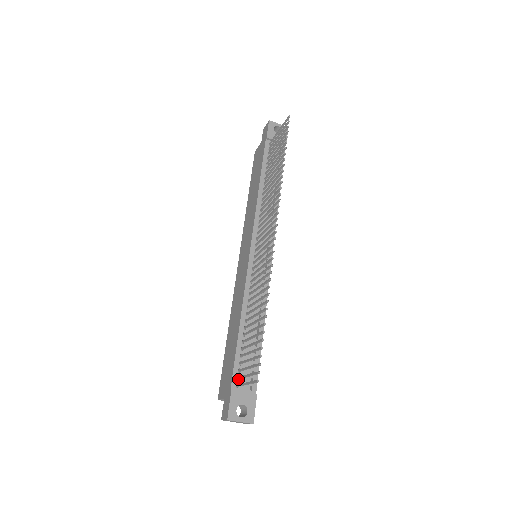
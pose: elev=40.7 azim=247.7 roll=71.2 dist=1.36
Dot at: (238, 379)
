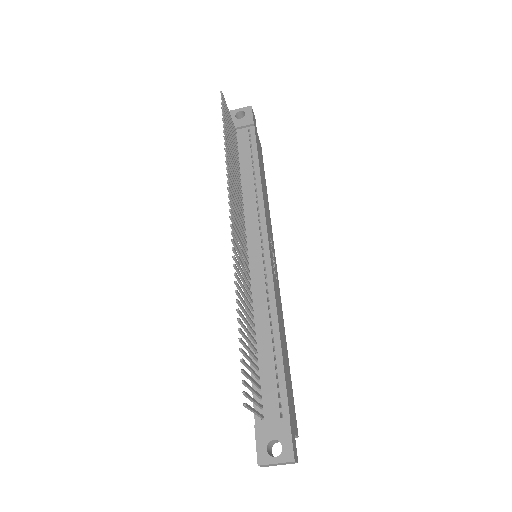
Dot at: (262, 408)
